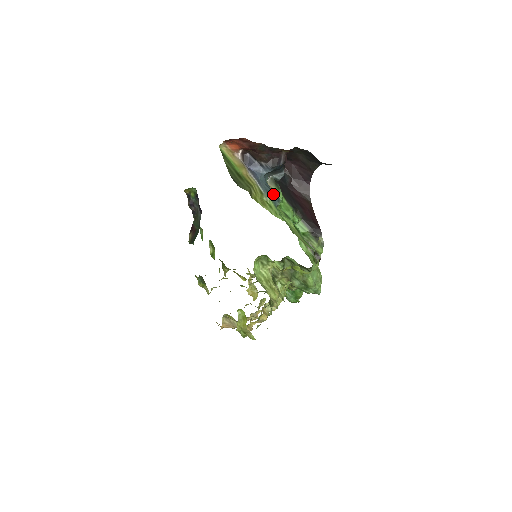
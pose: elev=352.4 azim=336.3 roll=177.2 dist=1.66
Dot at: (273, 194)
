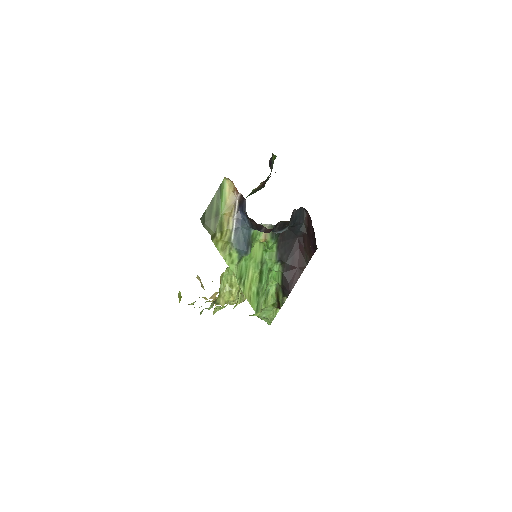
Dot at: (243, 246)
